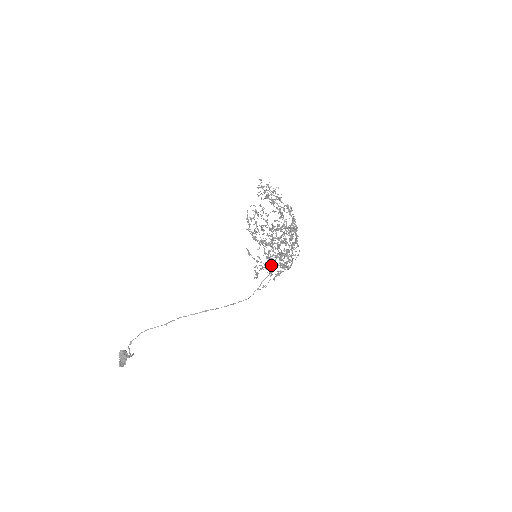
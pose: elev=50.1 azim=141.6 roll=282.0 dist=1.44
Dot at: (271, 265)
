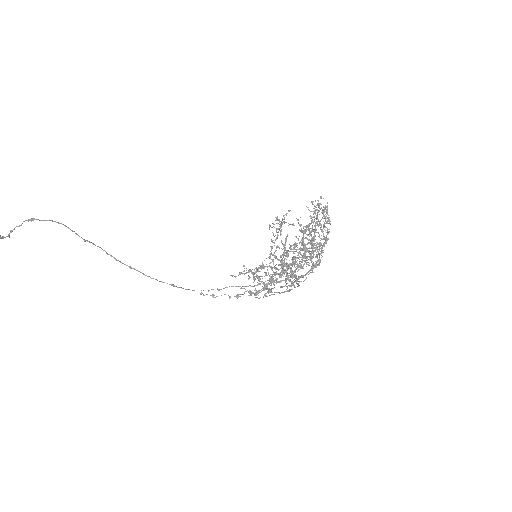
Dot at: occluded
